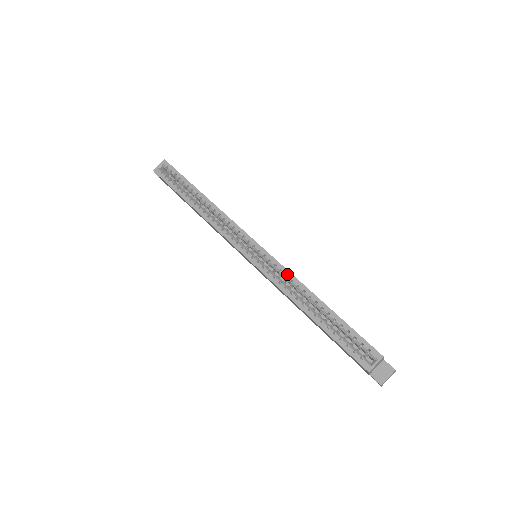
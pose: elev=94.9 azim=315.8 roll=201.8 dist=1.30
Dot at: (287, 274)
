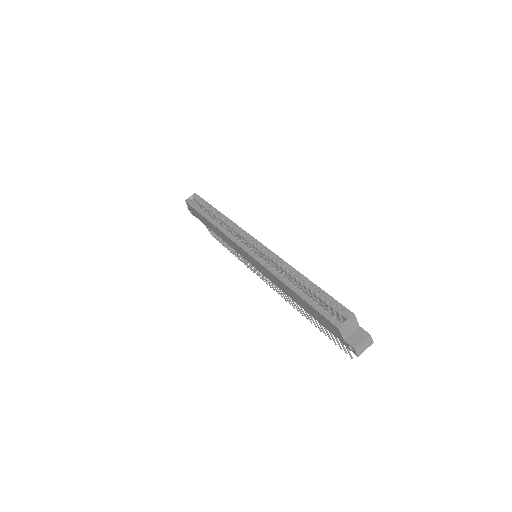
Dot at: (276, 258)
